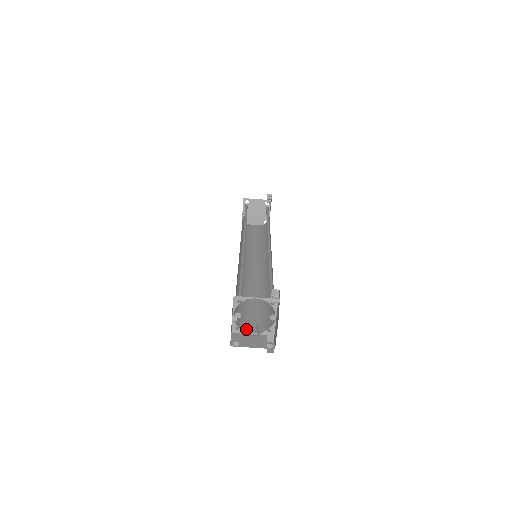
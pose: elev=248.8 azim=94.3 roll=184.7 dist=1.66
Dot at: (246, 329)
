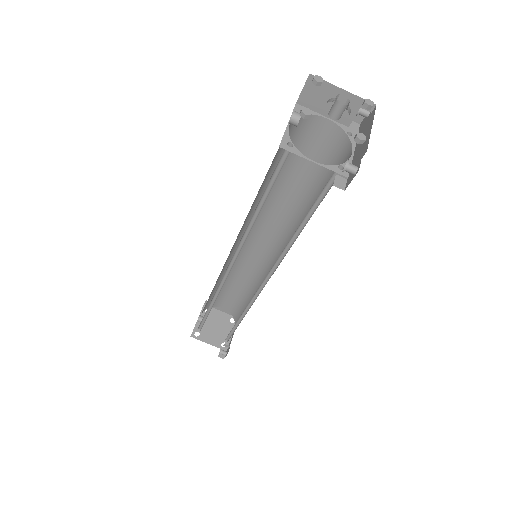
Dot at: occluded
